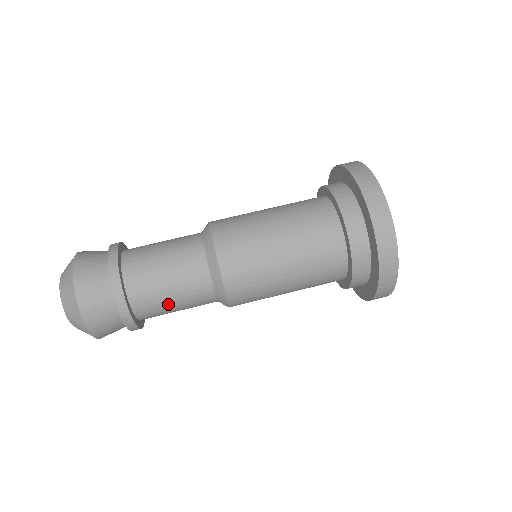
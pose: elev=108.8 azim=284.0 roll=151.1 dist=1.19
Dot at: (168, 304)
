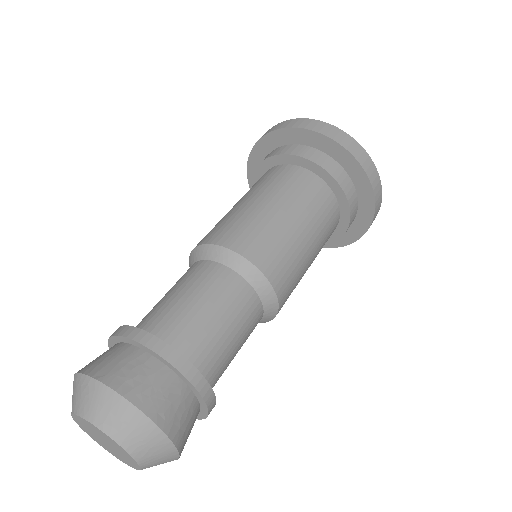
Dot at: (202, 317)
